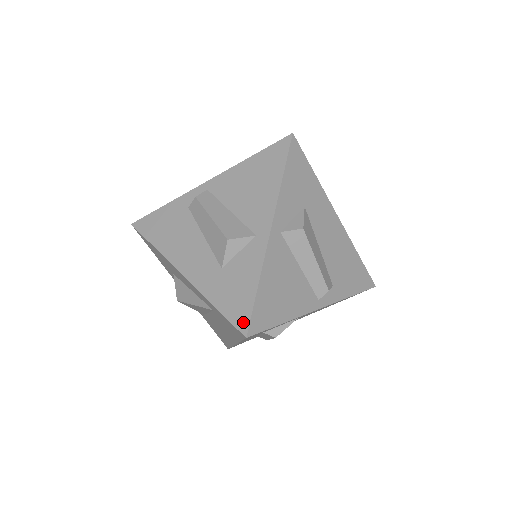
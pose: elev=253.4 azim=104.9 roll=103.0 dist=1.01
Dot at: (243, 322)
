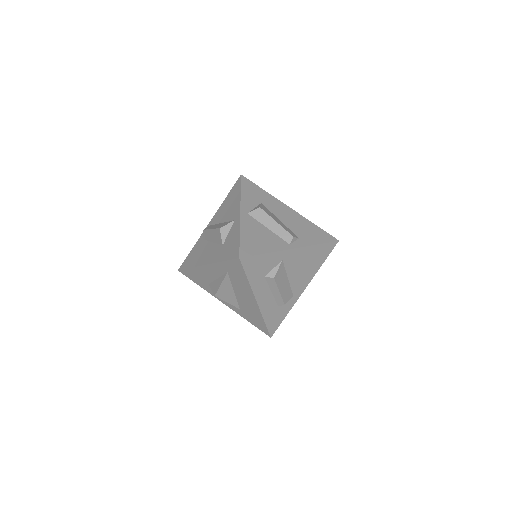
Dot at: (236, 254)
